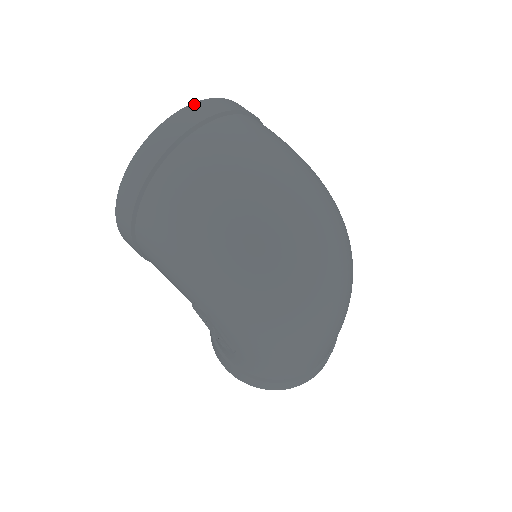
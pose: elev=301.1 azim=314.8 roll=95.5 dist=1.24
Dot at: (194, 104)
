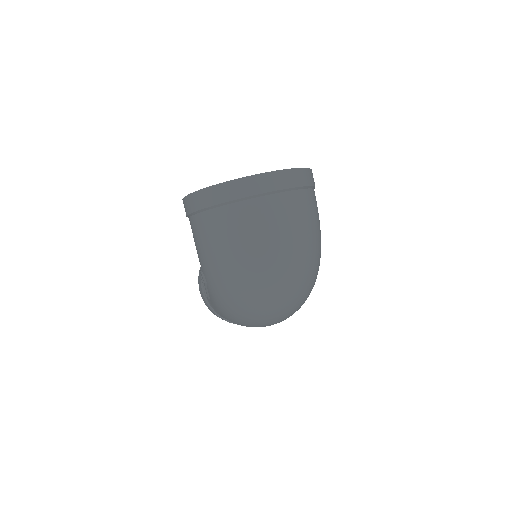
Dot at: (275, 172)
